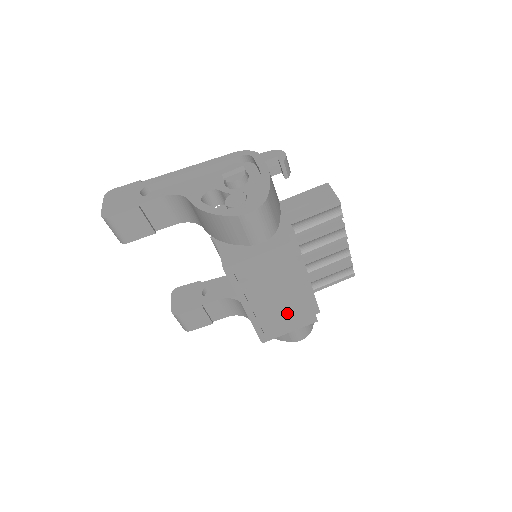
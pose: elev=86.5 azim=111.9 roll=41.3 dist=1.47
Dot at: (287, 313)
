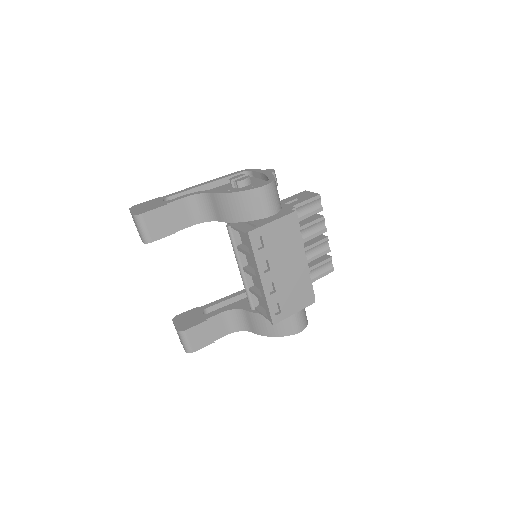
Dot at: (293, 289)
